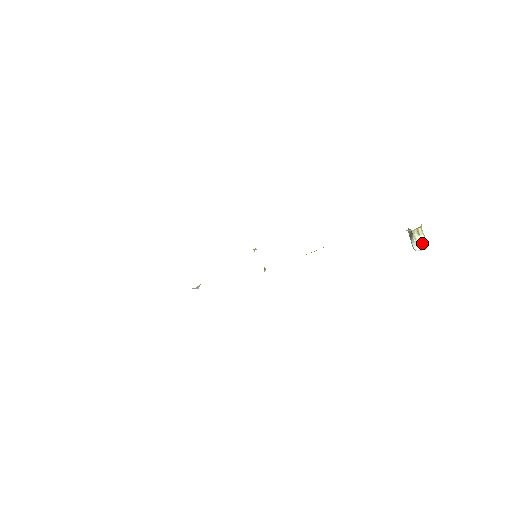
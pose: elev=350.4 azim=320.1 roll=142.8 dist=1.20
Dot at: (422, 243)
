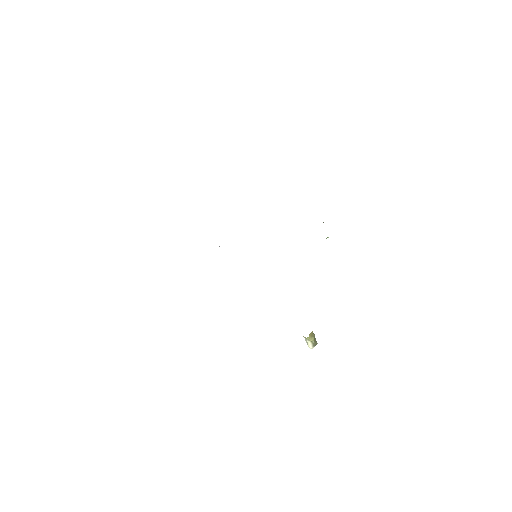
Dot at: (307, 344)
